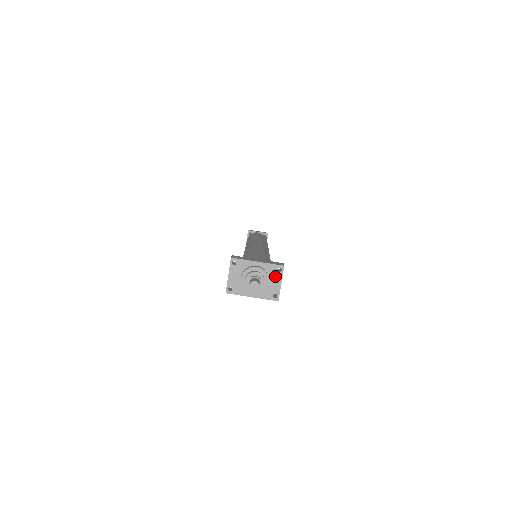
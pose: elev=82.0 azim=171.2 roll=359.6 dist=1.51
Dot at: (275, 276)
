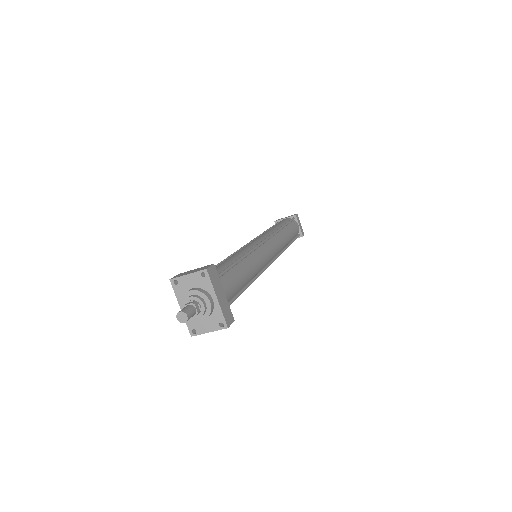
Dot at: (213, 323)
